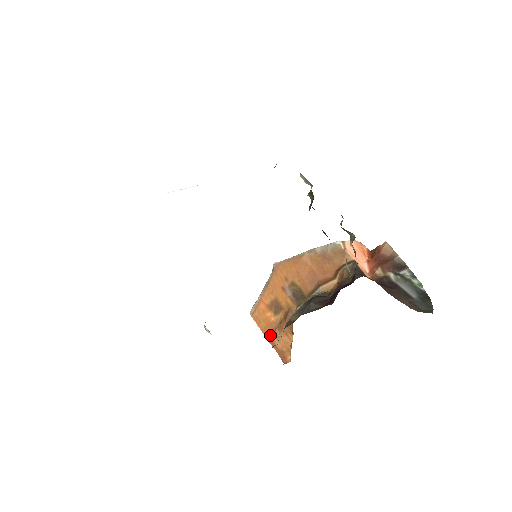
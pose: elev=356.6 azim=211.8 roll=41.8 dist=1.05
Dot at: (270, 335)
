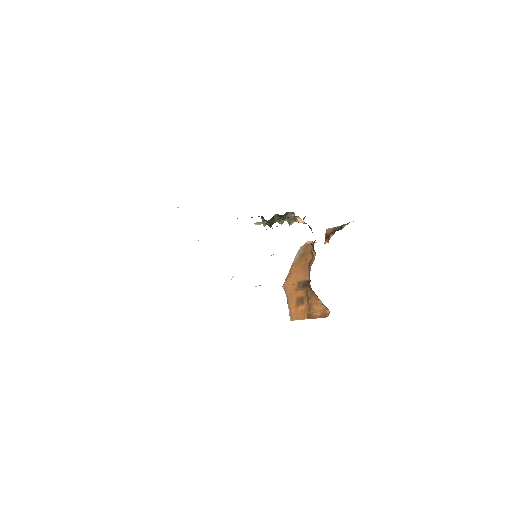
Dot at: (309, 315)
